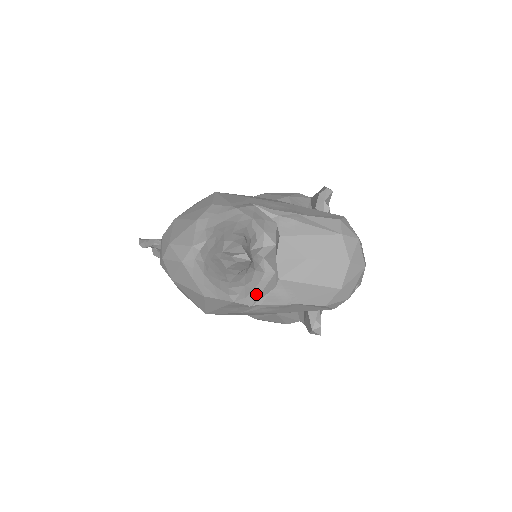
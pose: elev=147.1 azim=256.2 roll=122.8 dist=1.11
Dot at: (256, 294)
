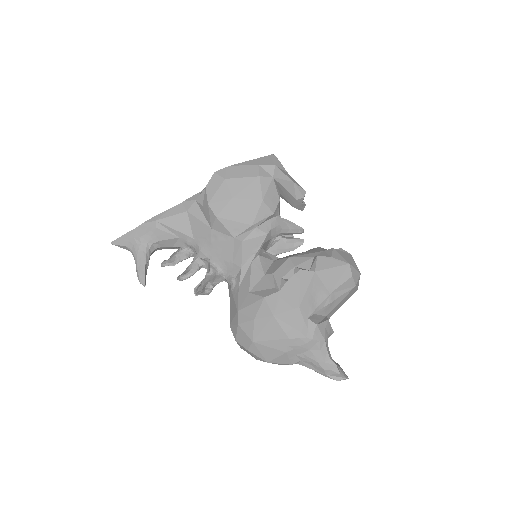
Dot at: occluded
